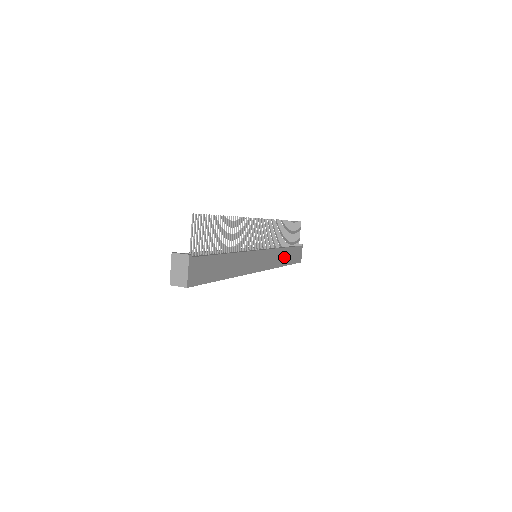
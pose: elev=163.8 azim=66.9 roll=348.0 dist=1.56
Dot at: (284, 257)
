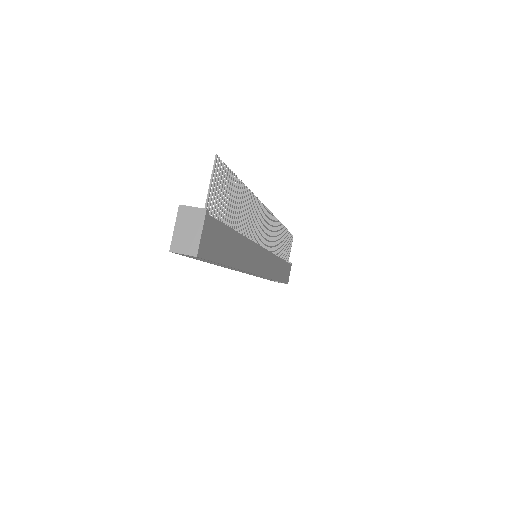
Dot at: (278, 270)
